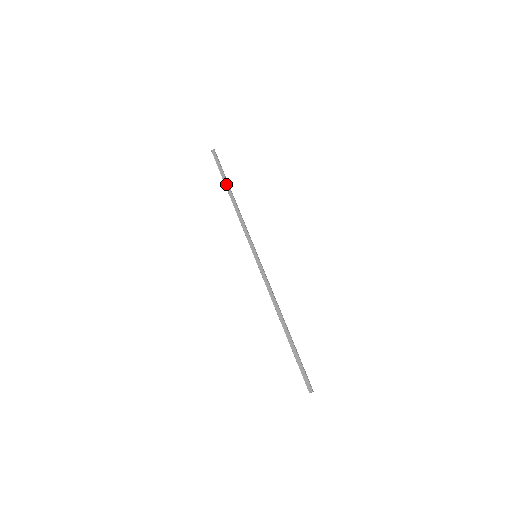
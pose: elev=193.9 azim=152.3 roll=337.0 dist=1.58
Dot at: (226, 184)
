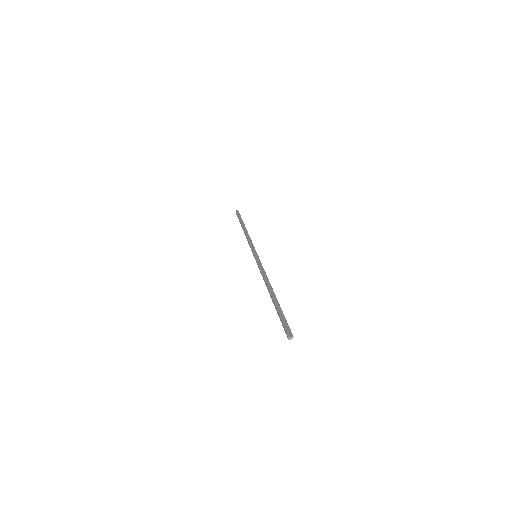
Dot at: (242, 223)
